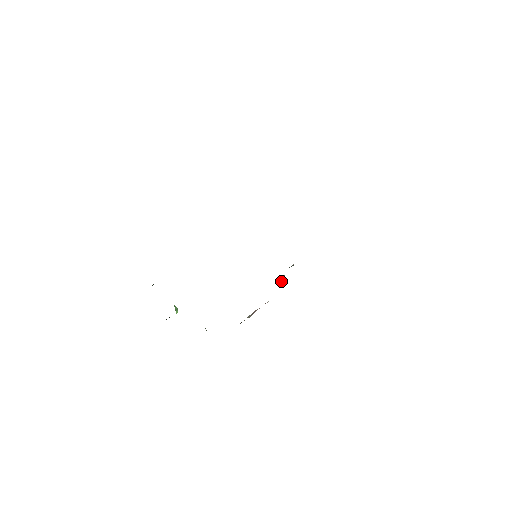
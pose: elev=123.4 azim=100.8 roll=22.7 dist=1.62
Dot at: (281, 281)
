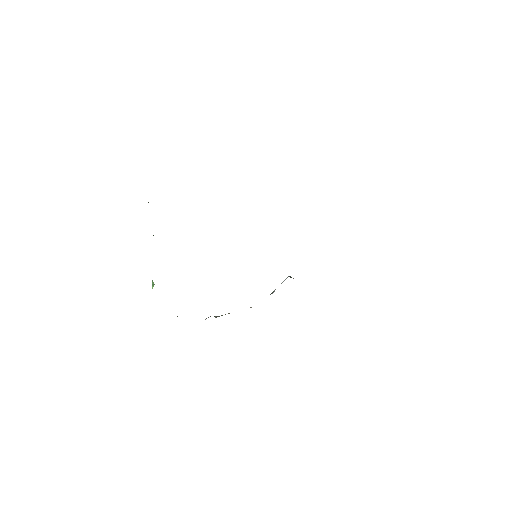
Dot at: occluded
